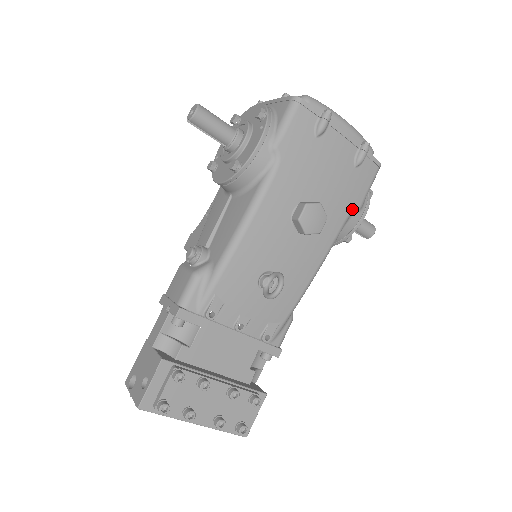
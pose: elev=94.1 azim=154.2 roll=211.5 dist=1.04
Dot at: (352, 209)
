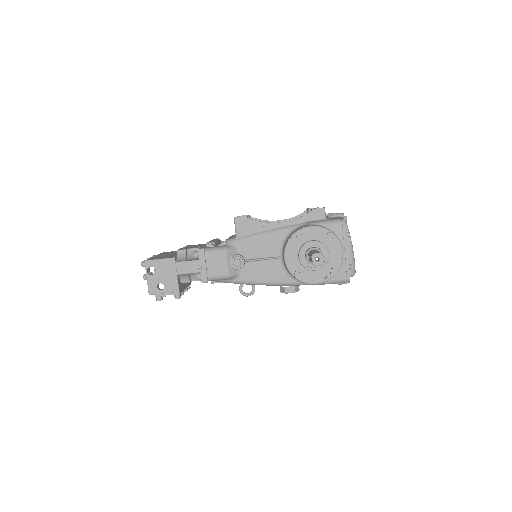
Dot at: occluded
